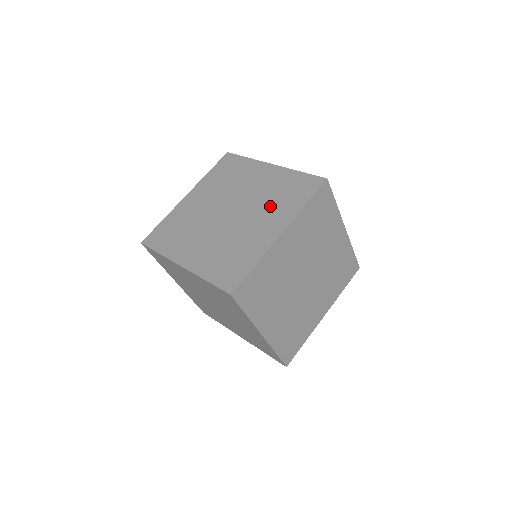
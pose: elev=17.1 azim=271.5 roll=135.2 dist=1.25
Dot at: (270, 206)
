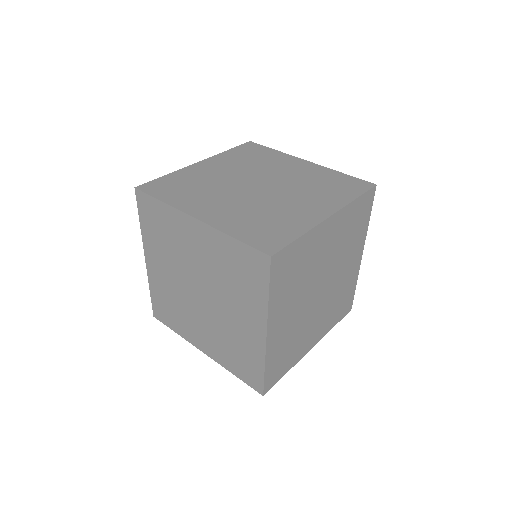
Dot at: (312, 191)
